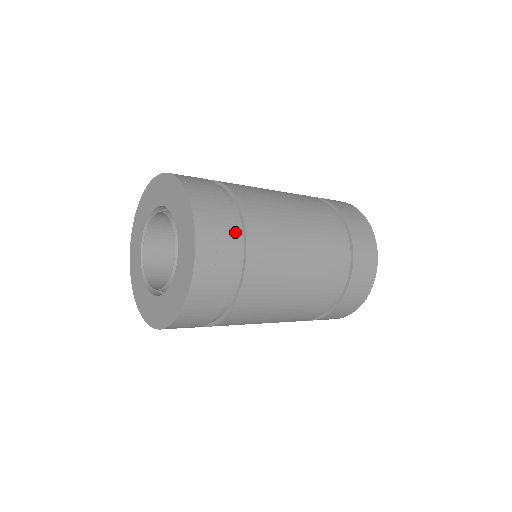
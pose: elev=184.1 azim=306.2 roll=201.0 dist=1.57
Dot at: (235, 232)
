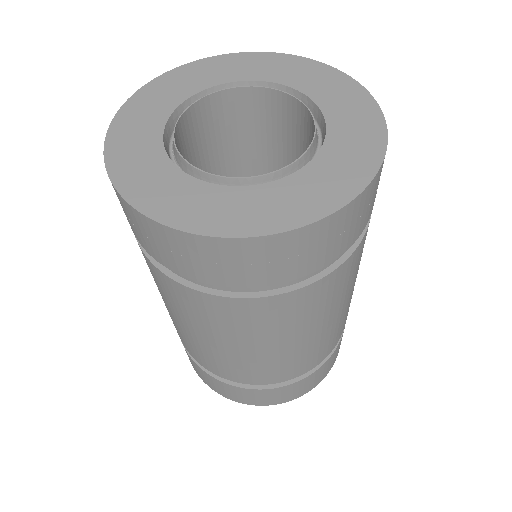
Dot at: occluded
